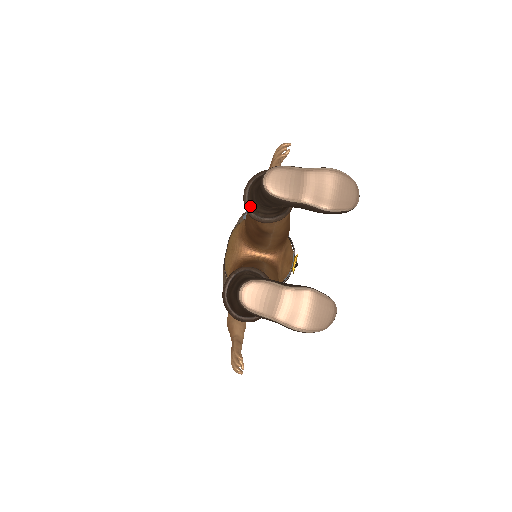
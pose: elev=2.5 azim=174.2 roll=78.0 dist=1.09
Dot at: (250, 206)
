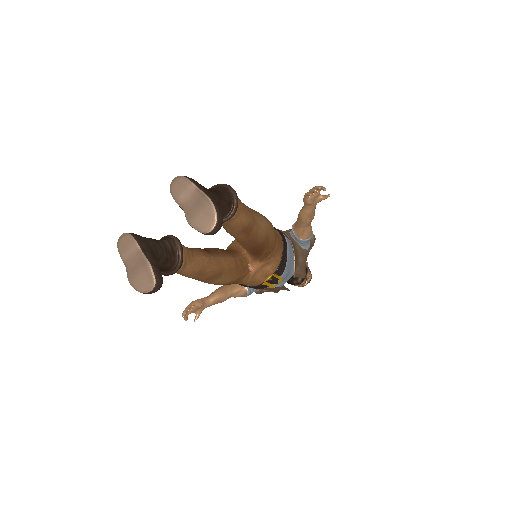
Dot at: occluded
